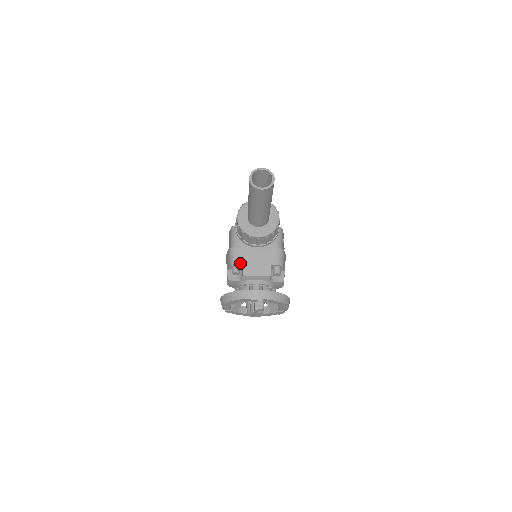
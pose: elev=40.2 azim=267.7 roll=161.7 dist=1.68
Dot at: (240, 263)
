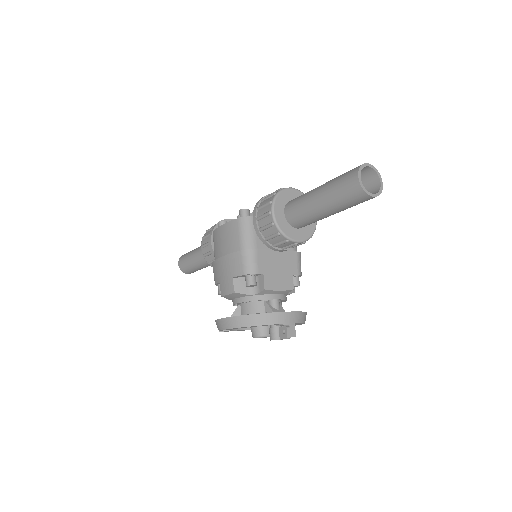
Dot at: (260, 272)
